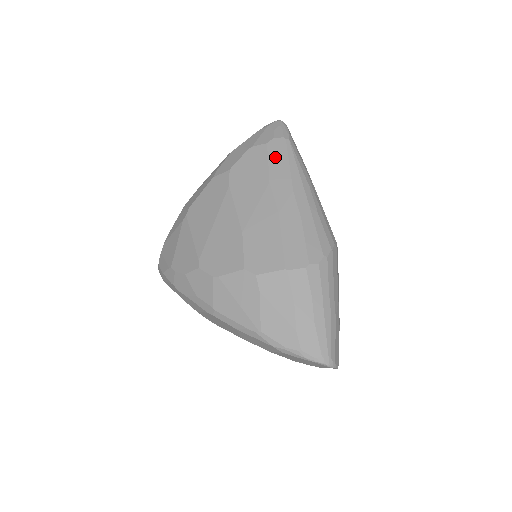
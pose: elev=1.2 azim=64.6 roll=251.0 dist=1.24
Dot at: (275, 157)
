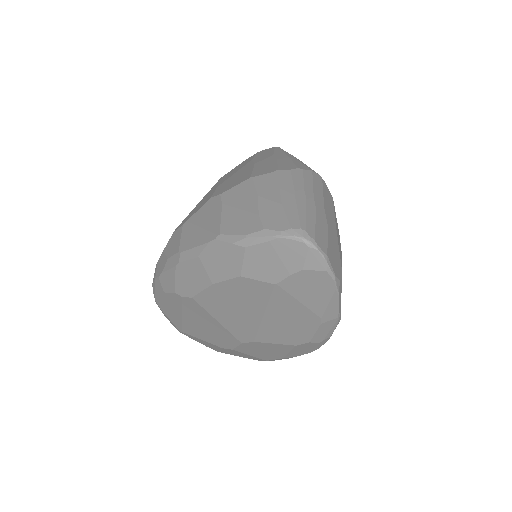
Dot at: (262, 153)
